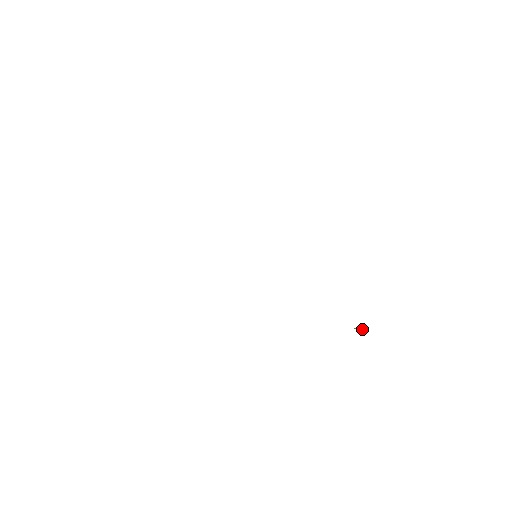
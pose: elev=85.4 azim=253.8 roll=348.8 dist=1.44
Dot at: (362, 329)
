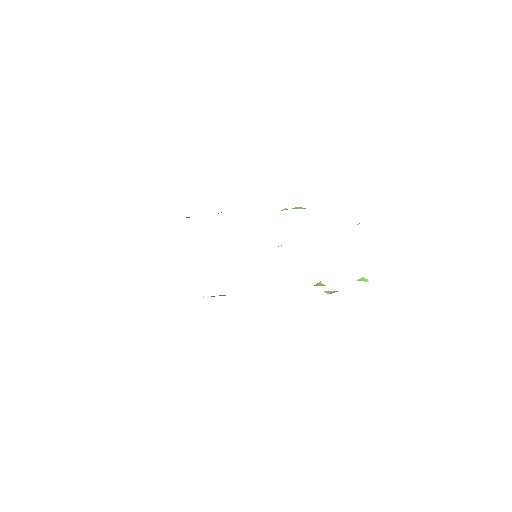
Dot at: (364, 281)
